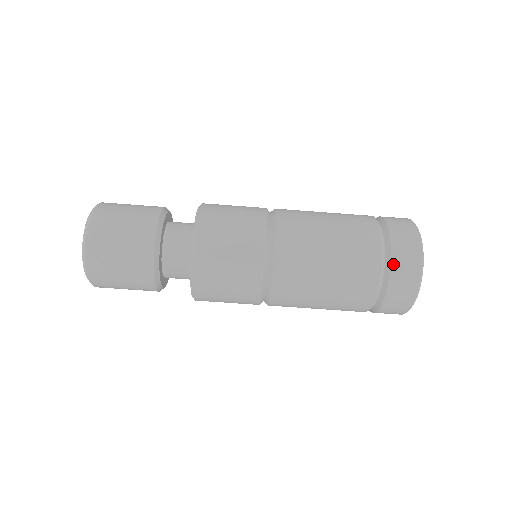
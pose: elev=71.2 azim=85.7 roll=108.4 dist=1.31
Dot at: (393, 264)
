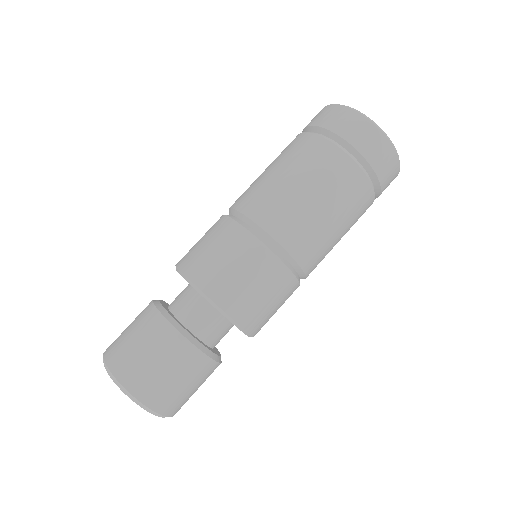
Dot at: (324, 126)
